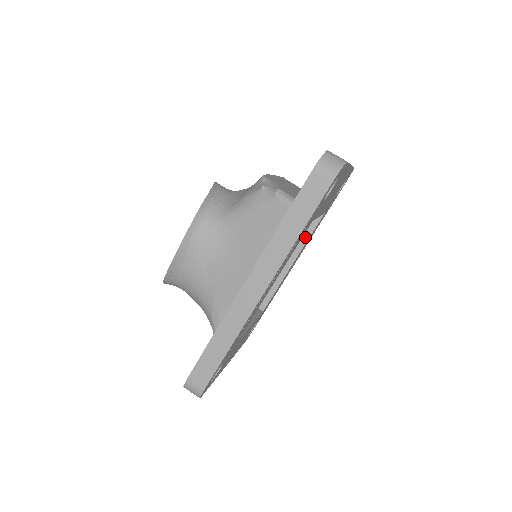
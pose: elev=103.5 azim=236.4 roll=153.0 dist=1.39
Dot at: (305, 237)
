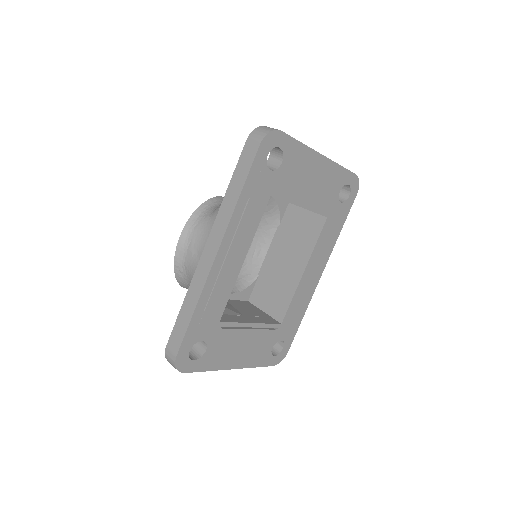
Dot at: (312, 244)
